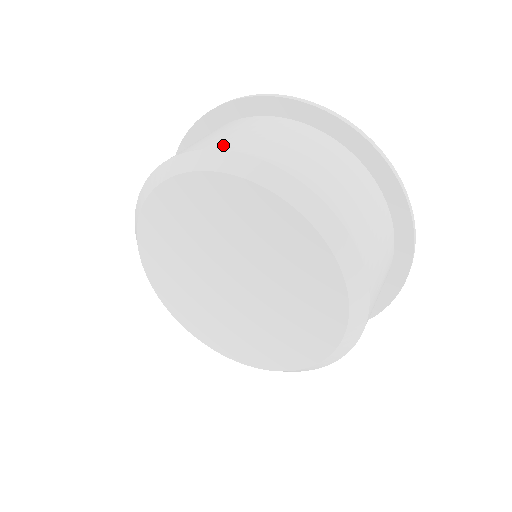
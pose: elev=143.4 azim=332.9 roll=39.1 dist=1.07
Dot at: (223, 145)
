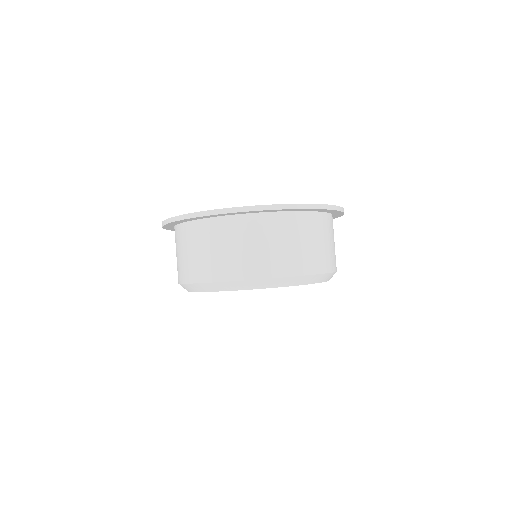
Dot at: (282, 271)
